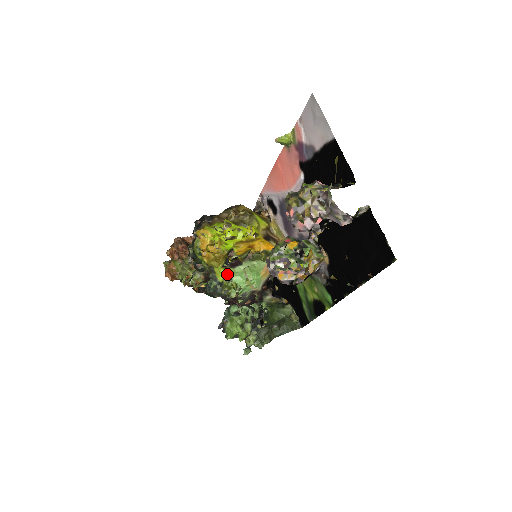
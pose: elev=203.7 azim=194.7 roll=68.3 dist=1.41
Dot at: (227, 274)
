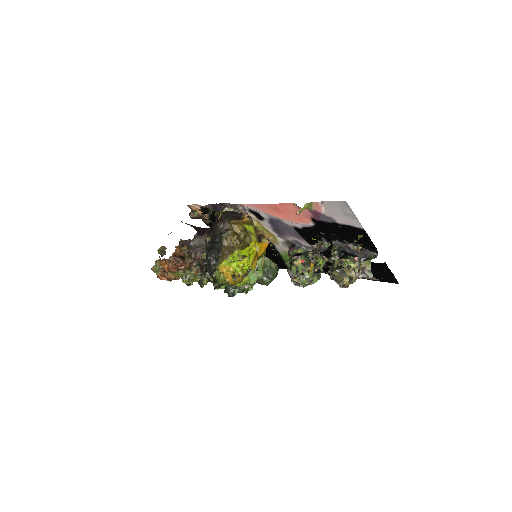
Dot at: (245, 282)
